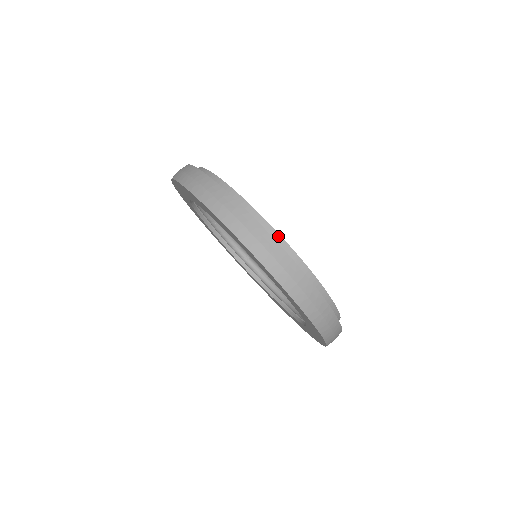
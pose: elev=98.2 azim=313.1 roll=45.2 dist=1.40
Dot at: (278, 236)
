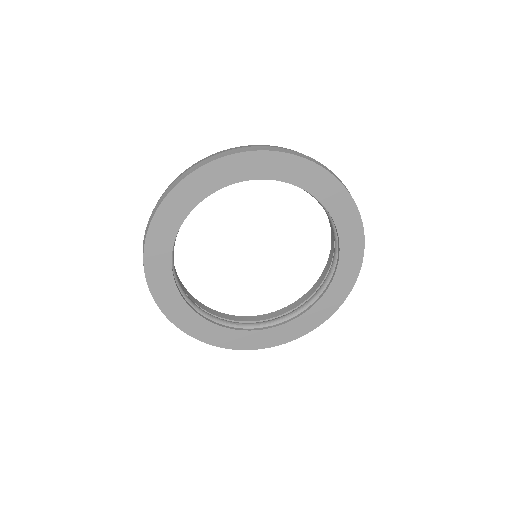
Dot at: occluded
